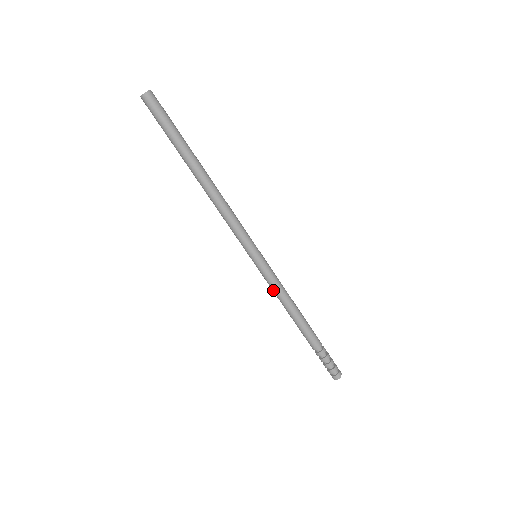
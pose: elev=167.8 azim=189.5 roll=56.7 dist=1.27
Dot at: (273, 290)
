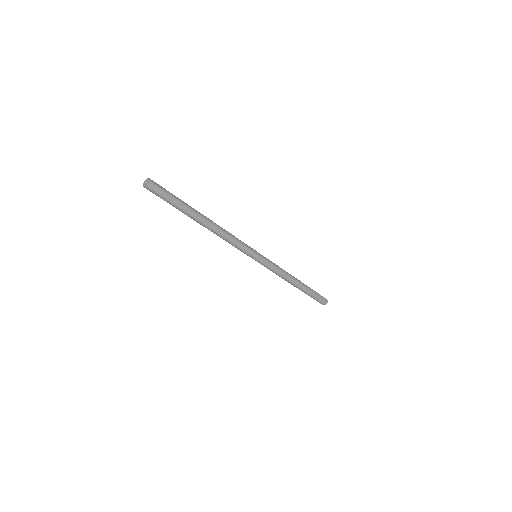
Dot at: (275, 272)
